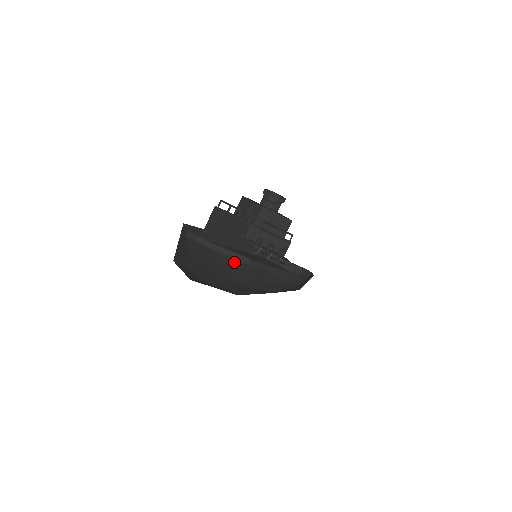
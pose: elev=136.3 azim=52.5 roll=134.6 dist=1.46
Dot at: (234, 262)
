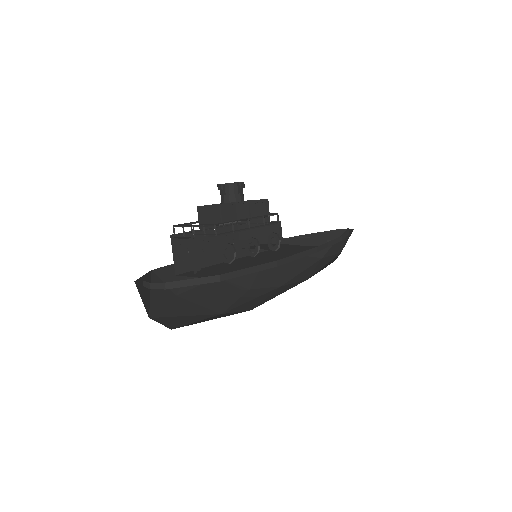
Dot at: occluded
